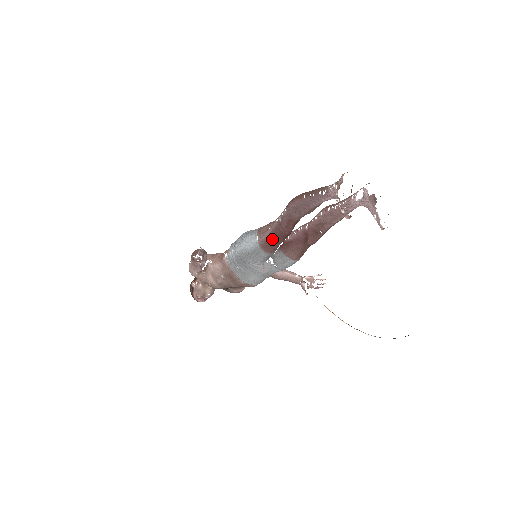
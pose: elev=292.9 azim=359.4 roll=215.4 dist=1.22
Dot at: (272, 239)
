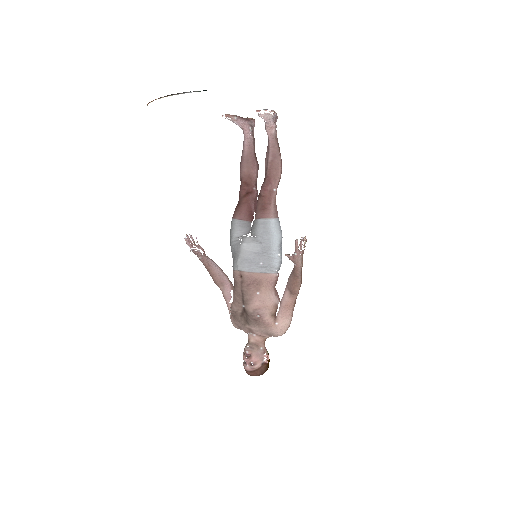
Dot at: (237, 206)
